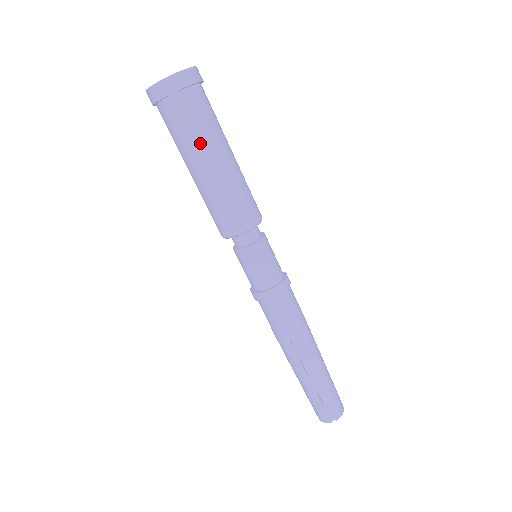
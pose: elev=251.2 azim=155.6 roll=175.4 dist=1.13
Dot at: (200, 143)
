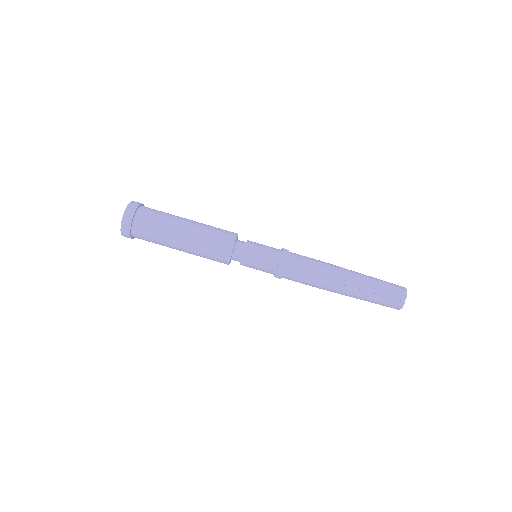
Dot at: (166, 230)
